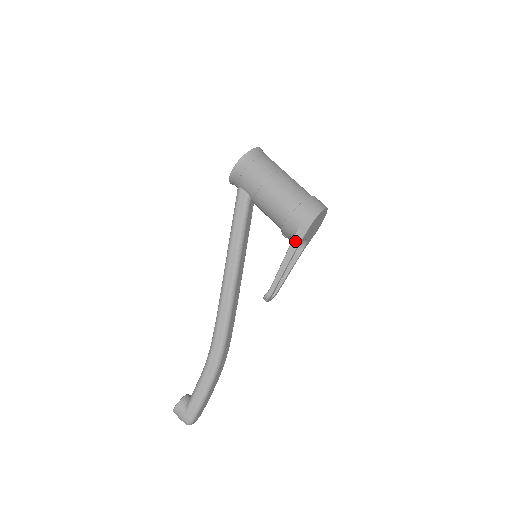
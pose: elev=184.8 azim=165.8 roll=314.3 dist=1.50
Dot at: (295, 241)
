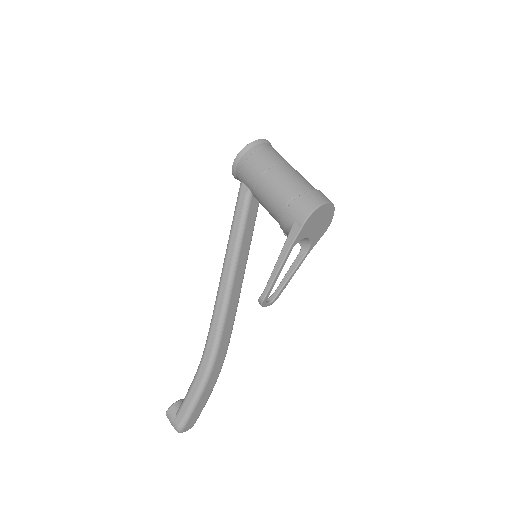
Dot at: (289, 239)
